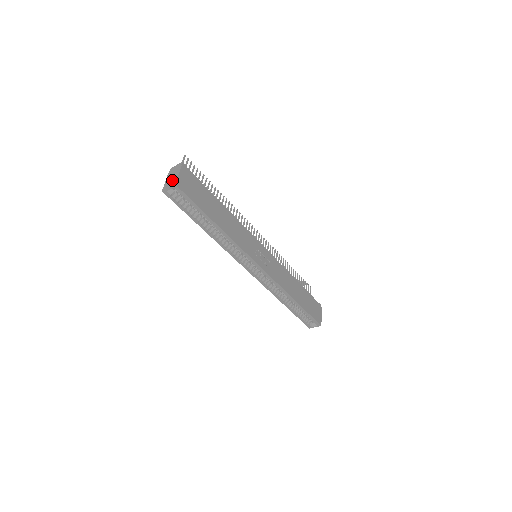
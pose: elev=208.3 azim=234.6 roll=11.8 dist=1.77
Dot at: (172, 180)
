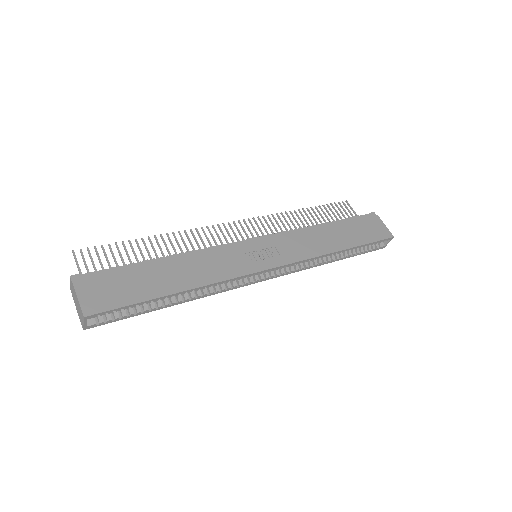
Dot at: (79, 310)
